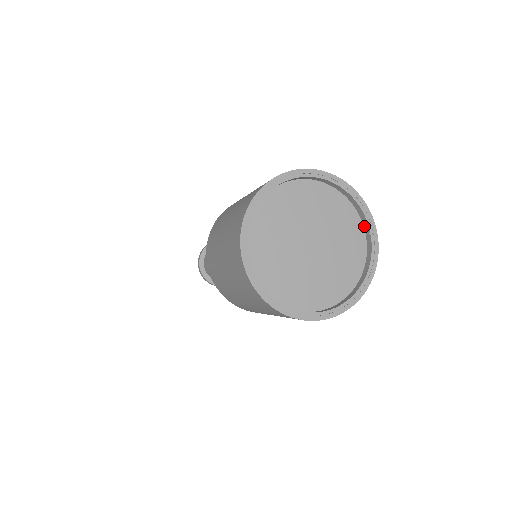
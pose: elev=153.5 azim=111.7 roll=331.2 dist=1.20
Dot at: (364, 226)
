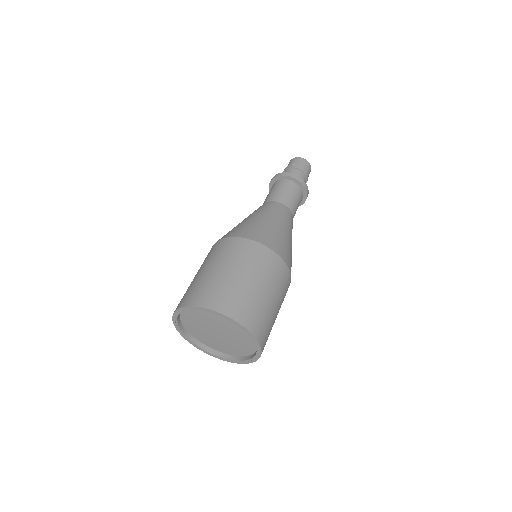
Dot at: occluded
